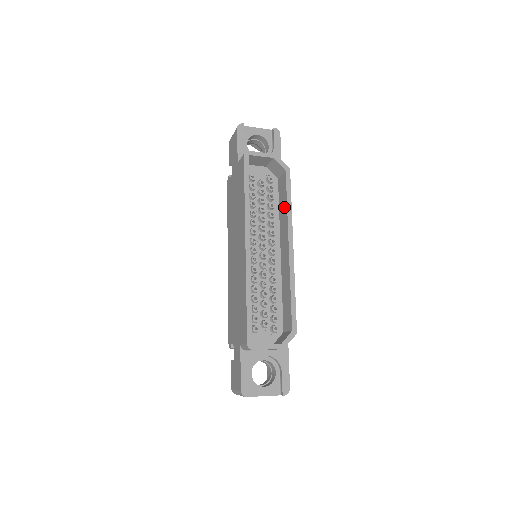
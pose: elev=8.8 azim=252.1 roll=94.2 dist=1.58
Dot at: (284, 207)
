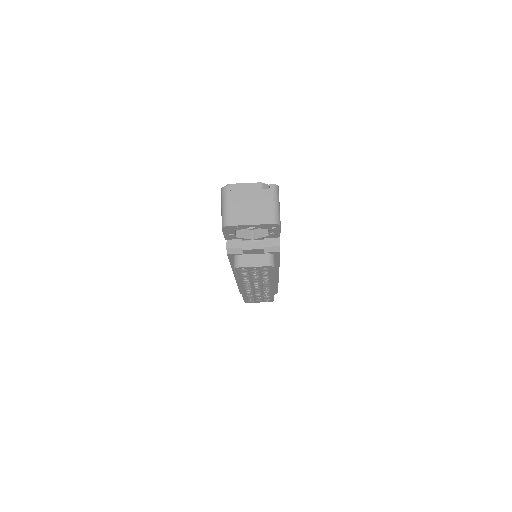
Dot at: occluded
